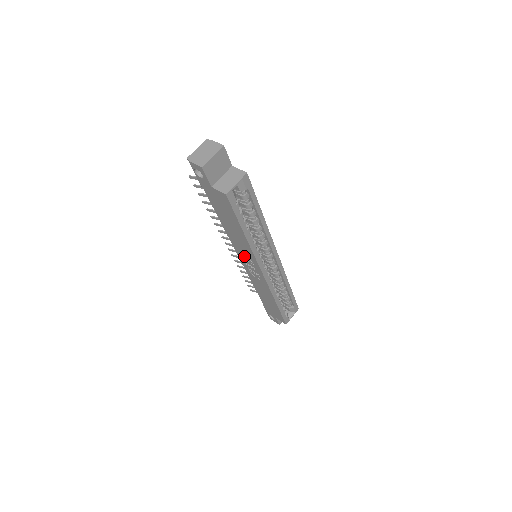
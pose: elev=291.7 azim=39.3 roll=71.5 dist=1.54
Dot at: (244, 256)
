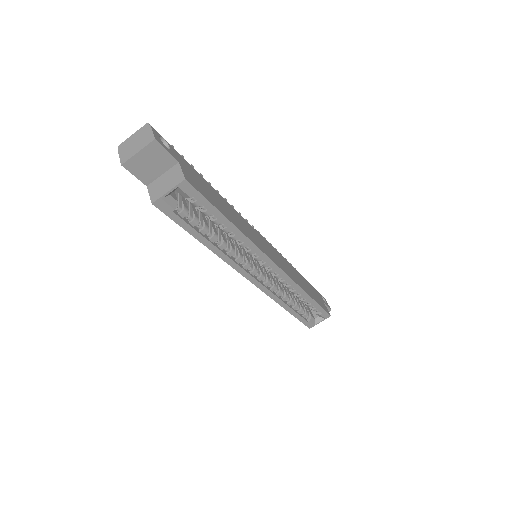
Dot at: occluded
